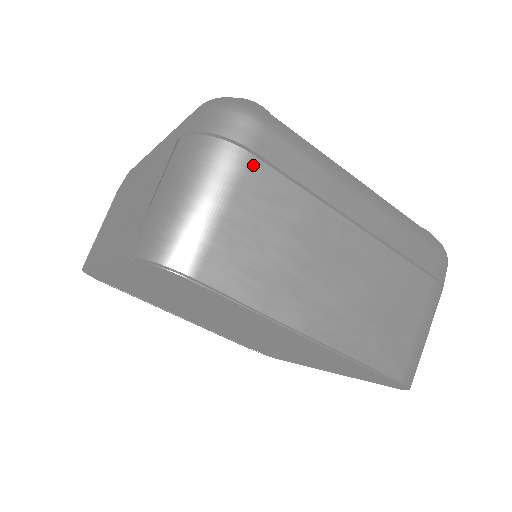
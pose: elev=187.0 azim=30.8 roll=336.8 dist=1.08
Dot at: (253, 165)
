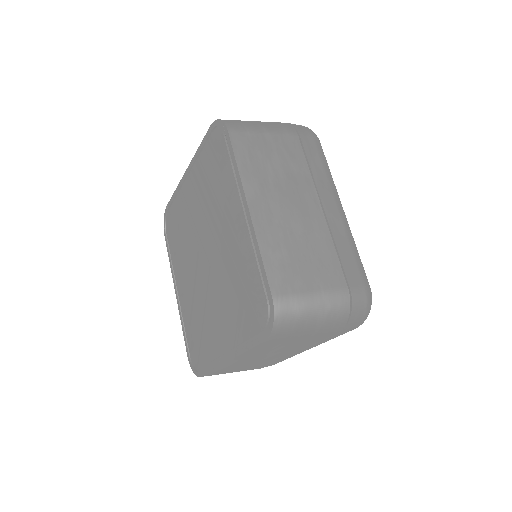
Dot at: (294, 138)
